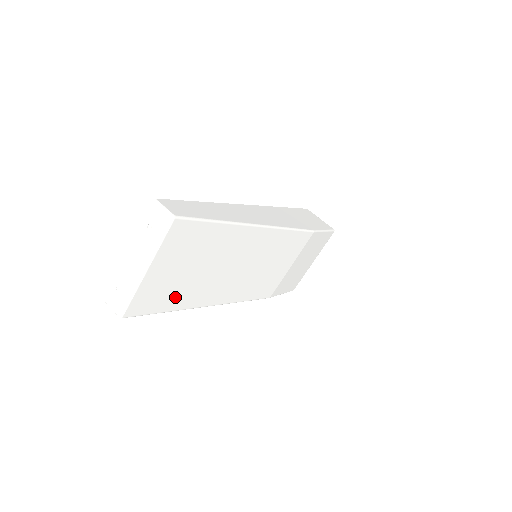
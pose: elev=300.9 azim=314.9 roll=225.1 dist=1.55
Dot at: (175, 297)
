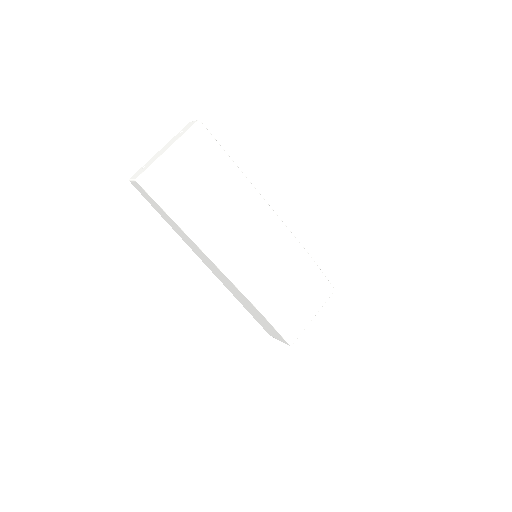
Dot at: (180, 204)
